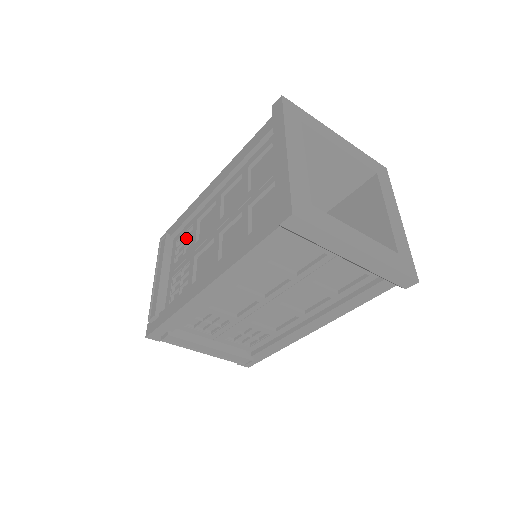
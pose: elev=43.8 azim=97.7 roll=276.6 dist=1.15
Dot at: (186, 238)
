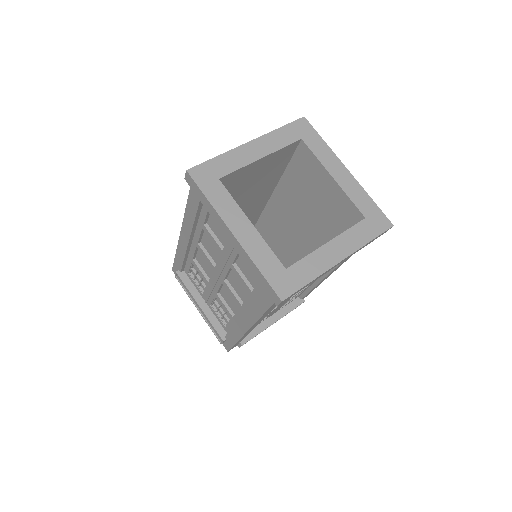
Dot at: (195, 274)
